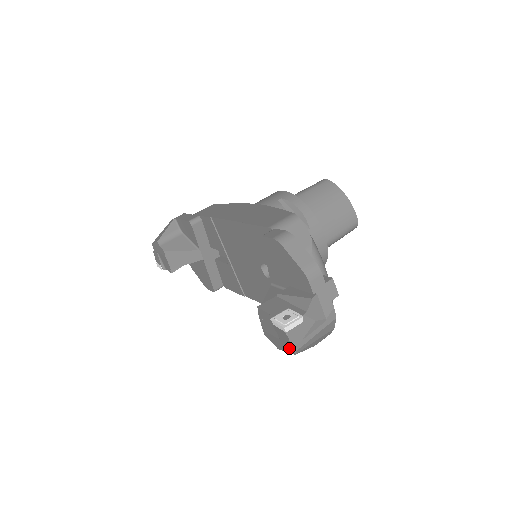
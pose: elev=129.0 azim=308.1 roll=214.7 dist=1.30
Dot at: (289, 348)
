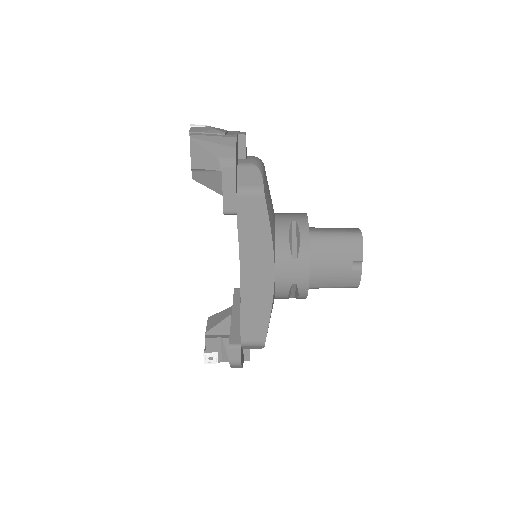
Dot at: (190, 142)
